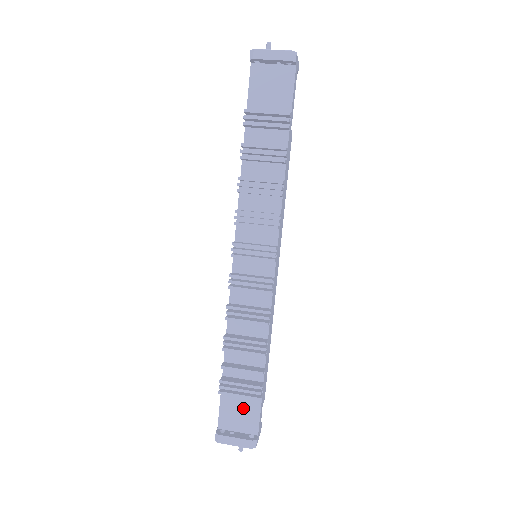
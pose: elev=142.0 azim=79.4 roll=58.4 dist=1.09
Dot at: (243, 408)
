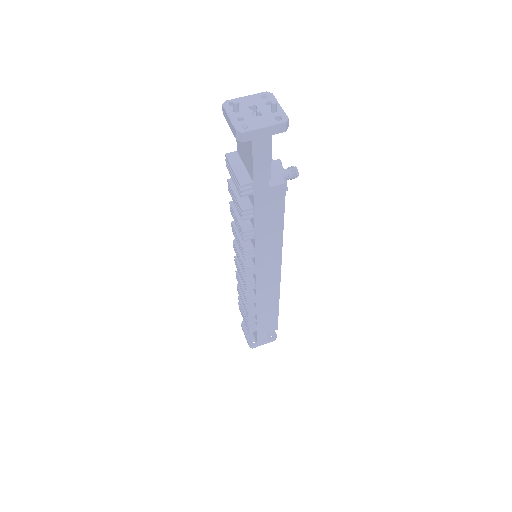
Dot at: occluded
